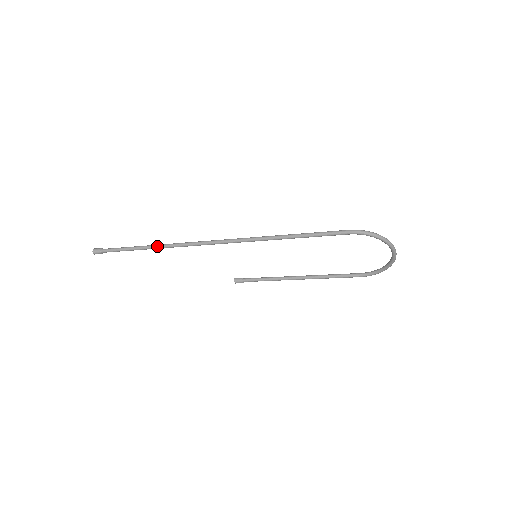
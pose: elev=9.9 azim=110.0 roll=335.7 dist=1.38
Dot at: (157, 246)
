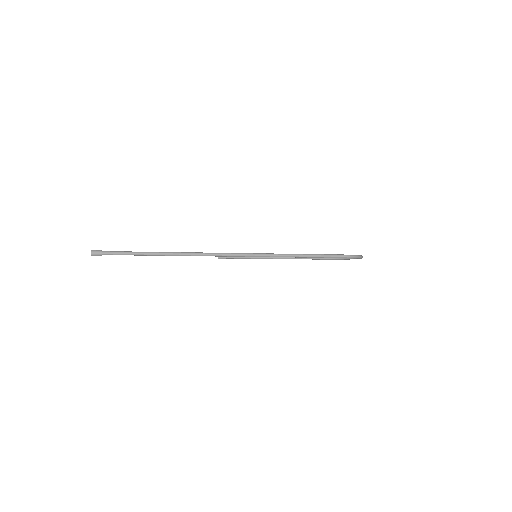
Dot at: (171, 255)
